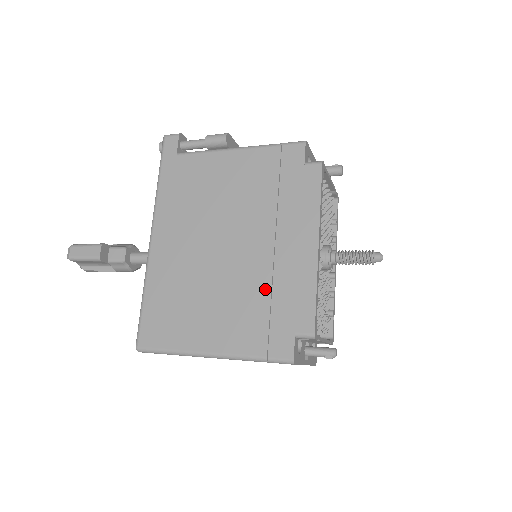
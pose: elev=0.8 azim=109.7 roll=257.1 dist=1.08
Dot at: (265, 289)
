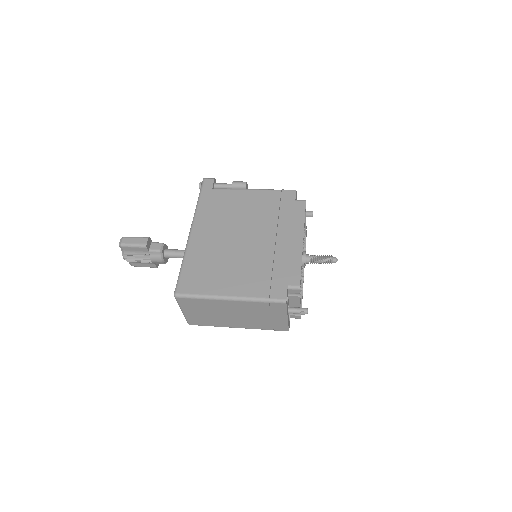
Dot at: (269, 262)
